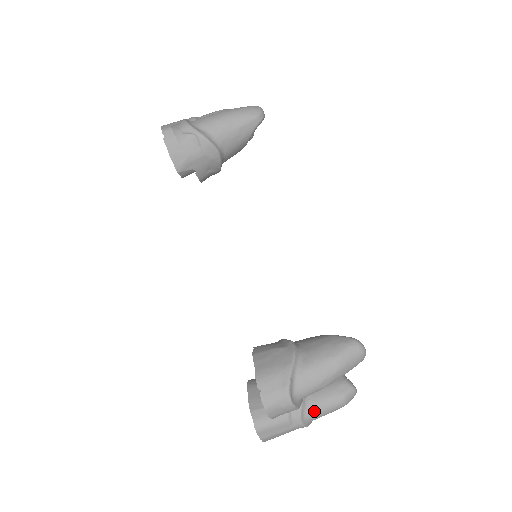
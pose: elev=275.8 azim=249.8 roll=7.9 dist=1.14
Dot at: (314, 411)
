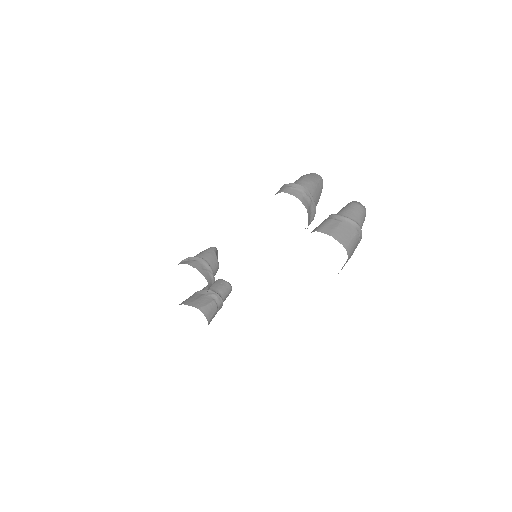
Dot at: (342, 212)
